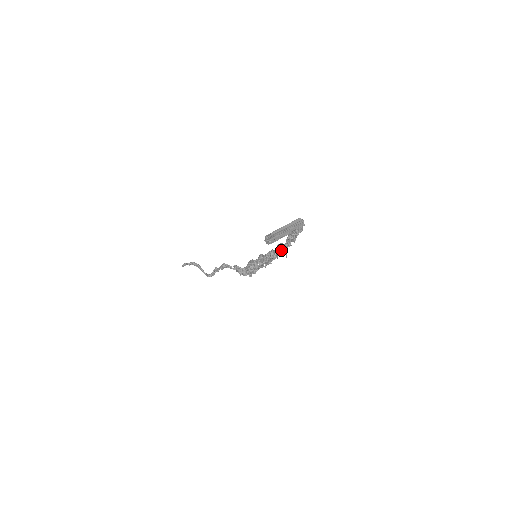
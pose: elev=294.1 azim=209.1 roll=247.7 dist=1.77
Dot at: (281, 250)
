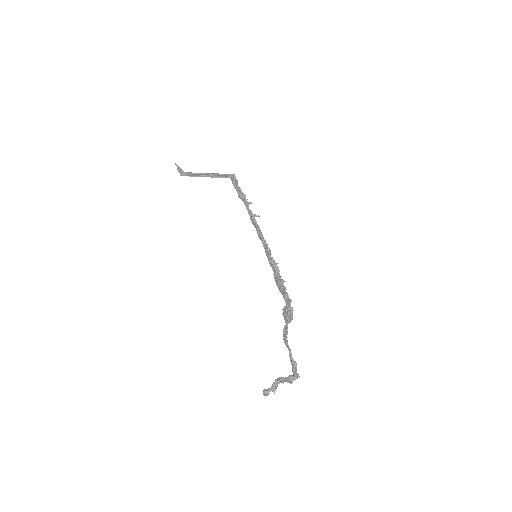
Dot at: (250, 216)
